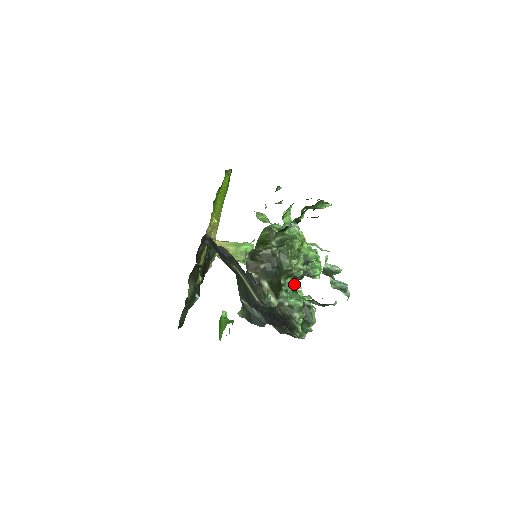
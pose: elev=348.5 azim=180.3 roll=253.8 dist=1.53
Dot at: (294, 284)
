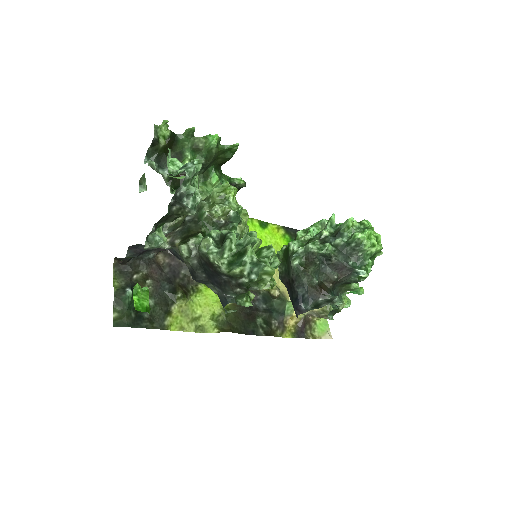
Dot at: occluded
